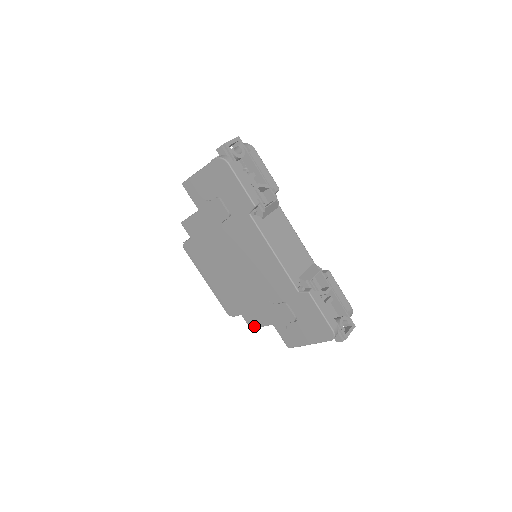
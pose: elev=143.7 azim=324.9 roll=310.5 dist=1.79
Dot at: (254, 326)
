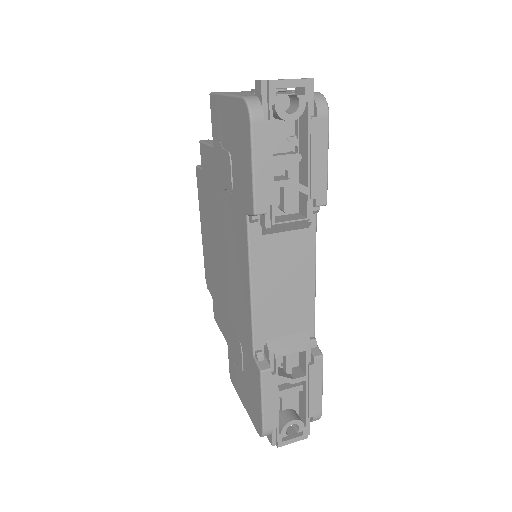
Dot at: (216, 321)
